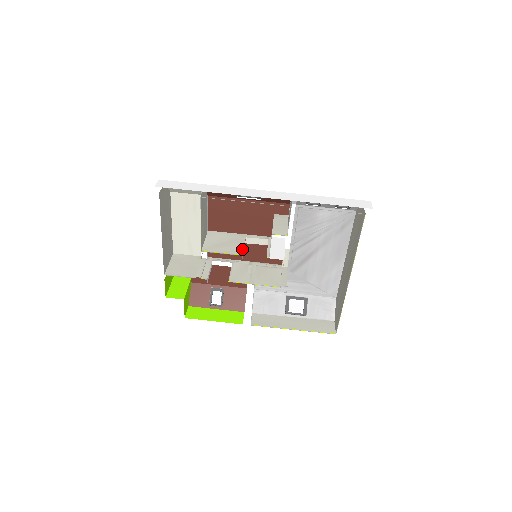
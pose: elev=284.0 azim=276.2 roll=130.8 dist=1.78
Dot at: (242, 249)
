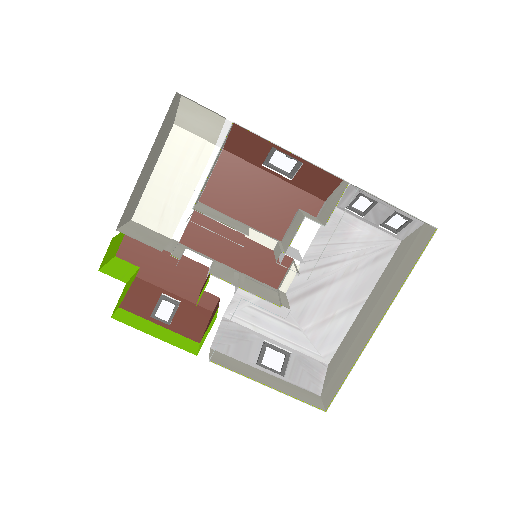
Dot at: (247, 232)
